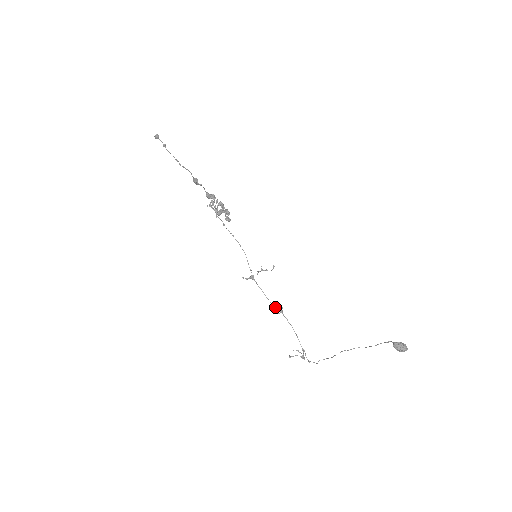
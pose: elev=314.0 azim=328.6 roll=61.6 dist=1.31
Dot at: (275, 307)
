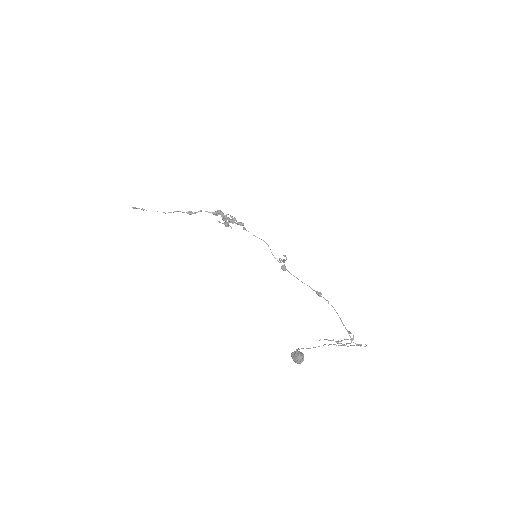
Dot at: (315, 291)
